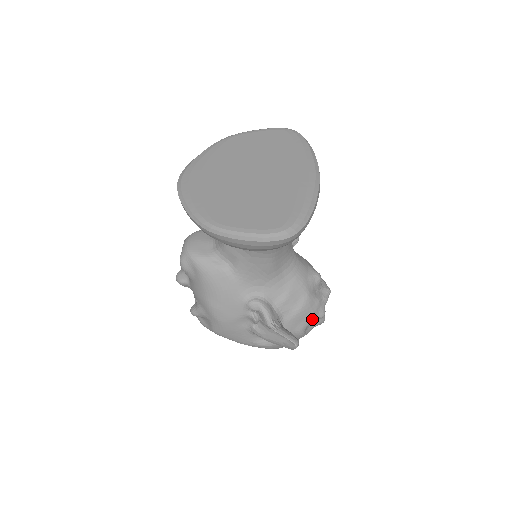
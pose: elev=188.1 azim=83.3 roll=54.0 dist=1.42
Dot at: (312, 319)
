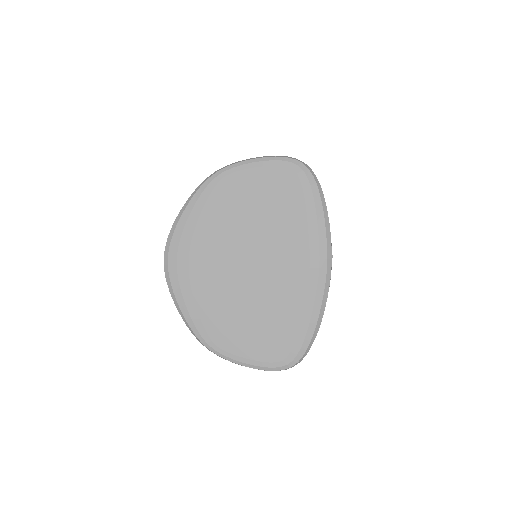
Dot at: occluded
